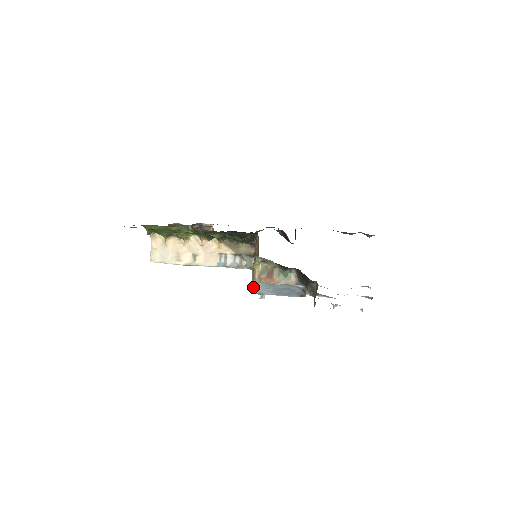
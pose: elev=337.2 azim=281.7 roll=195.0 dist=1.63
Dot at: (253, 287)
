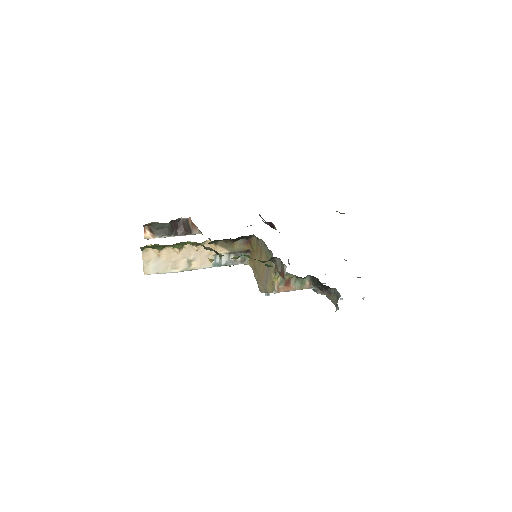
Dot at: (264, 291)
